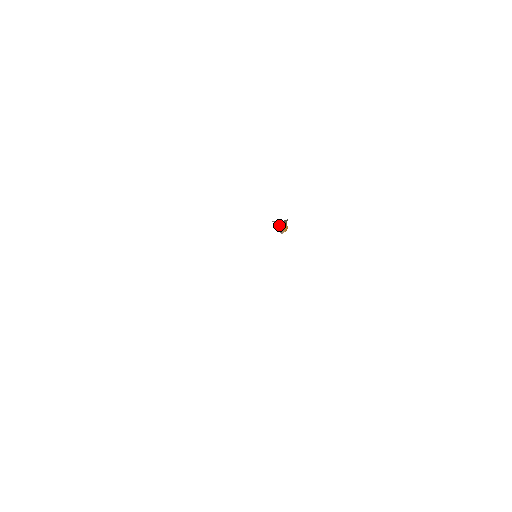
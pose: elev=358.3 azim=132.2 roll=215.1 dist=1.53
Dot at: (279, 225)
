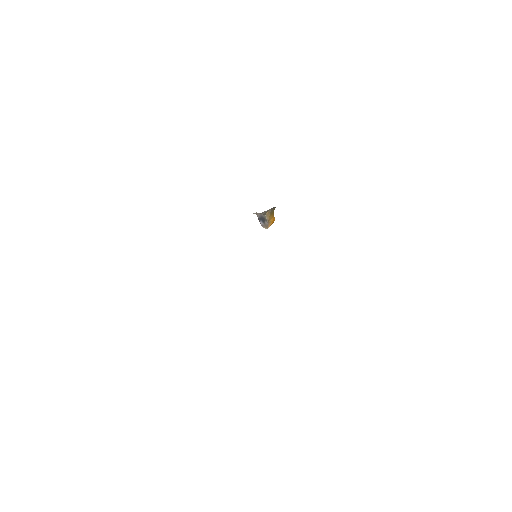
Dot at: (263, 217)
